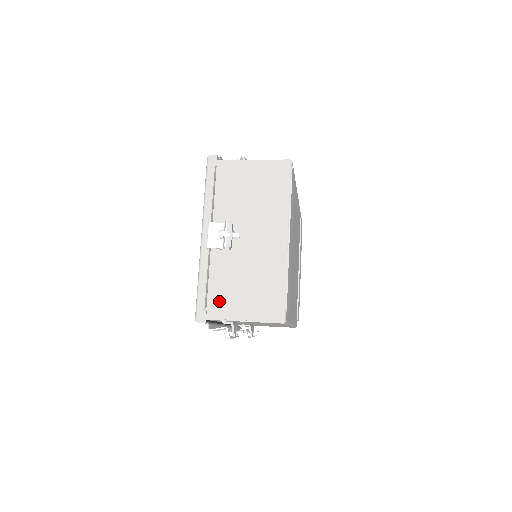
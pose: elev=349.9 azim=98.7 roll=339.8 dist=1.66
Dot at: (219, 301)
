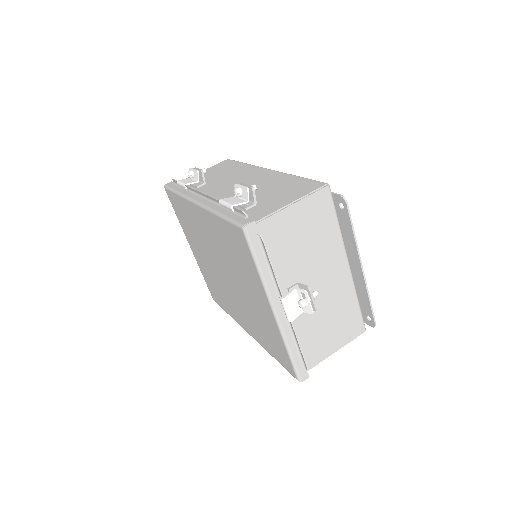
Dot at: (311, 353)
